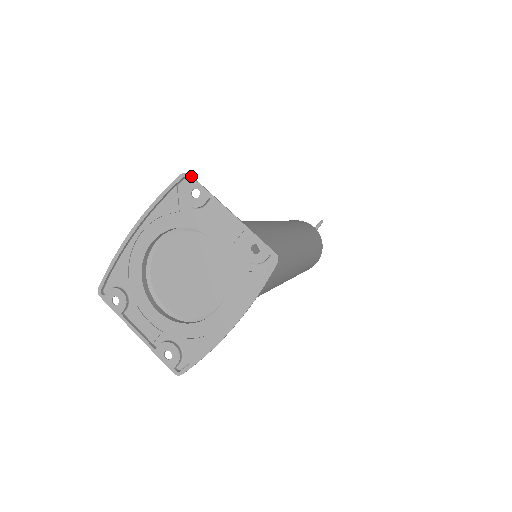
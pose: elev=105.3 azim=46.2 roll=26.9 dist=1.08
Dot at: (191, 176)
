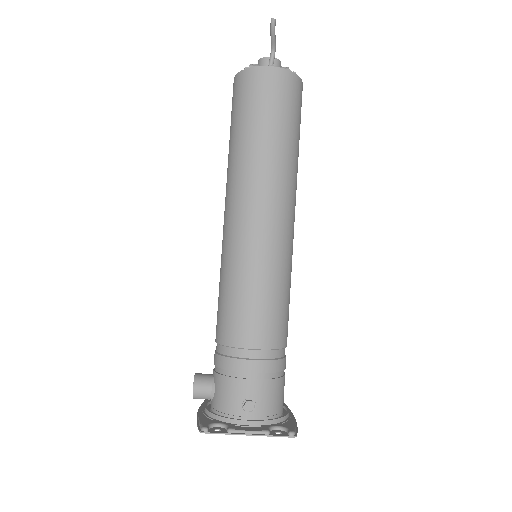
Dot at: occluded
